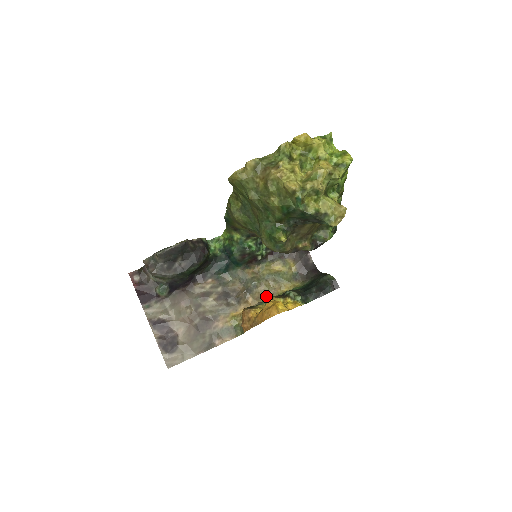
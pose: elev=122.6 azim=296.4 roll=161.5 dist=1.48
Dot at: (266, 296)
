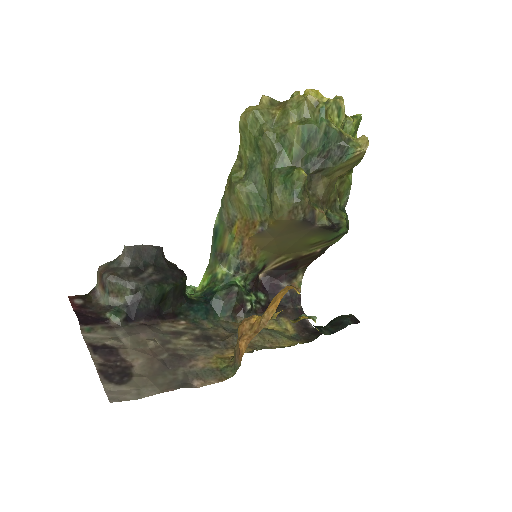
Dot at: (262, 347)
